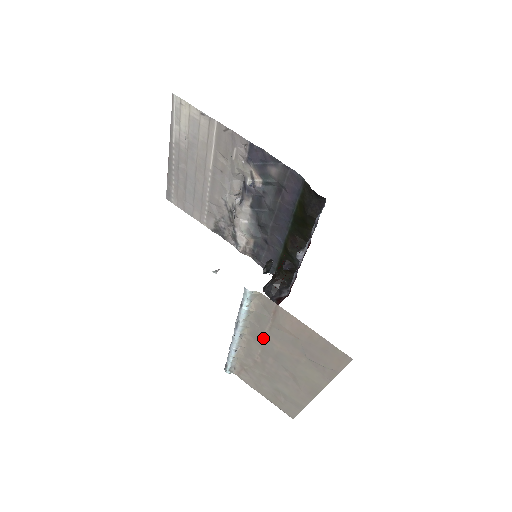
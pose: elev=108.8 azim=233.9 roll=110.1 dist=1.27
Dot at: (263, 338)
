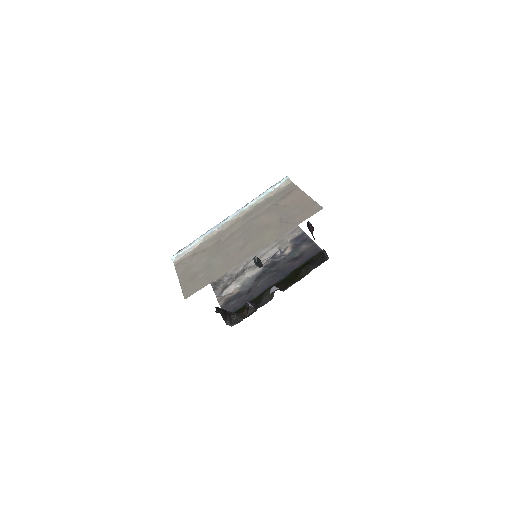
Dot at: (254, 216)
